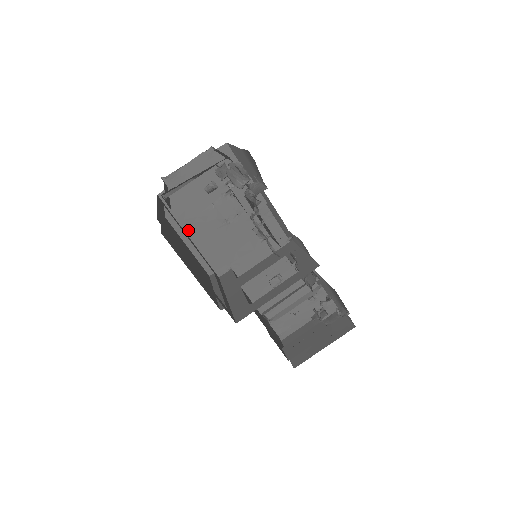
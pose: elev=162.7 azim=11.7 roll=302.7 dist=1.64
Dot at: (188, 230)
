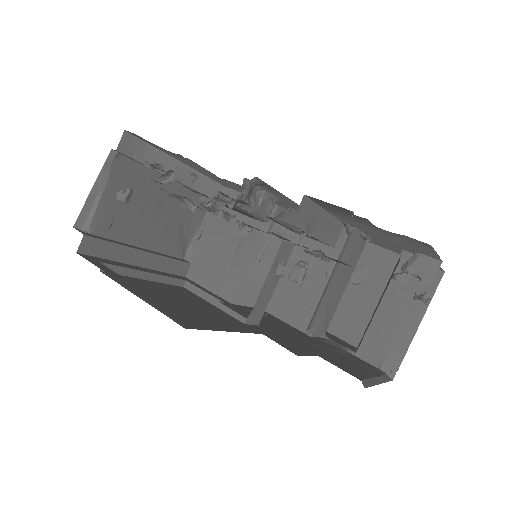
Dot at: (227, 296)
